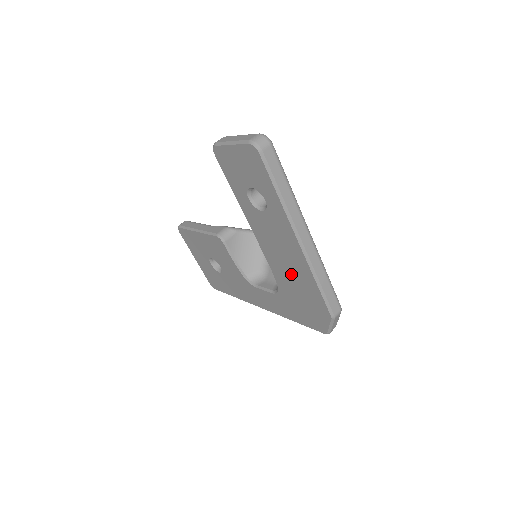
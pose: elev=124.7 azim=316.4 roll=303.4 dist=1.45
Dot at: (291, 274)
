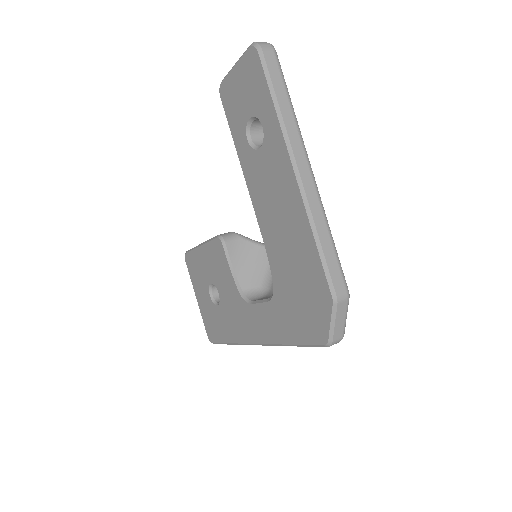
Dot at: (287, 243)
